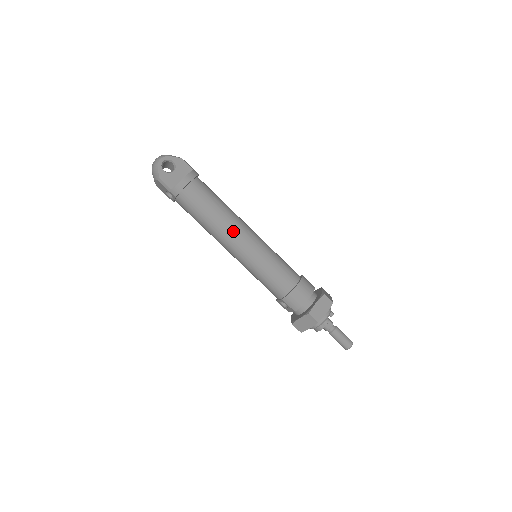
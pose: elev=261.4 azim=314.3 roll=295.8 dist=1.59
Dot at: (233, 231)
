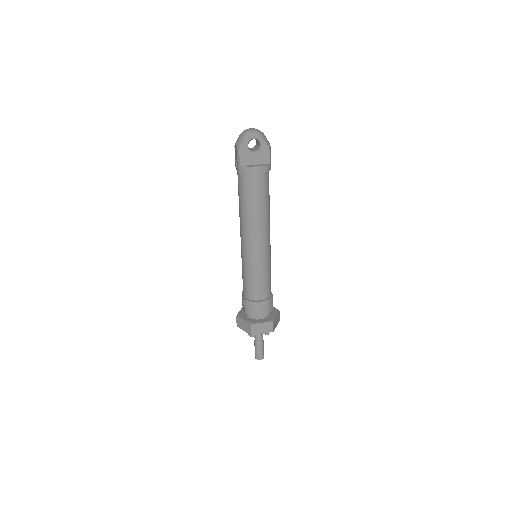
Dot at: (255, 232)
